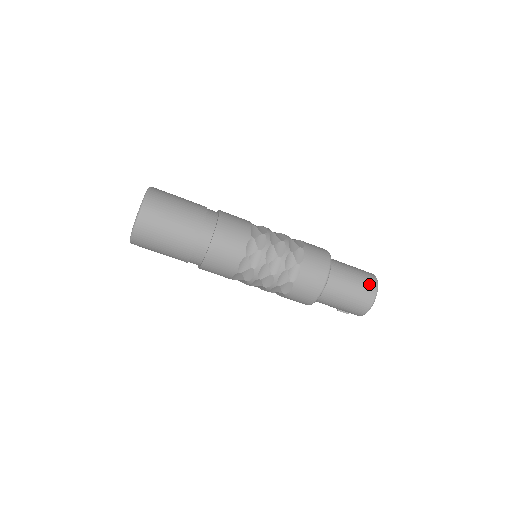
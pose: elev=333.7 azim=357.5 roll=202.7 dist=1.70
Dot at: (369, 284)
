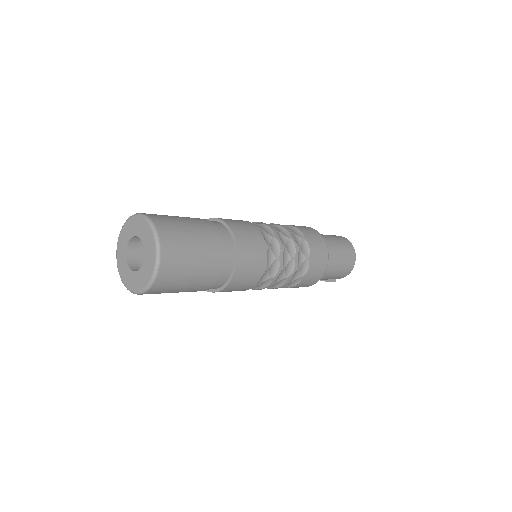
Dot at: (344, 240)
